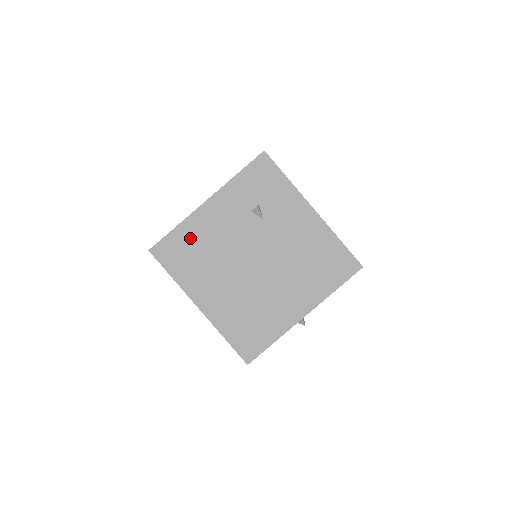
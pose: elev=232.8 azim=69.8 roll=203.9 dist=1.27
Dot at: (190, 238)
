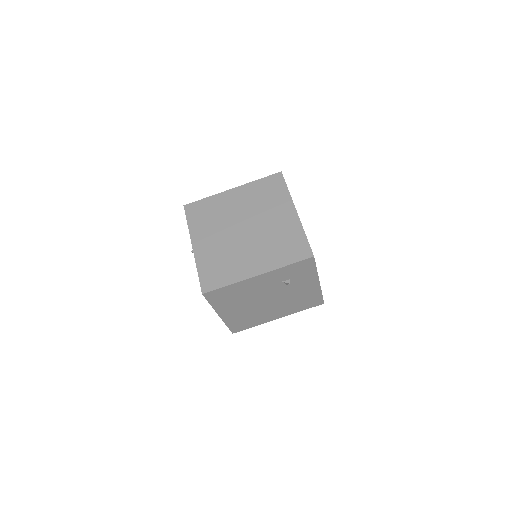
Dot at: (234, 290)
